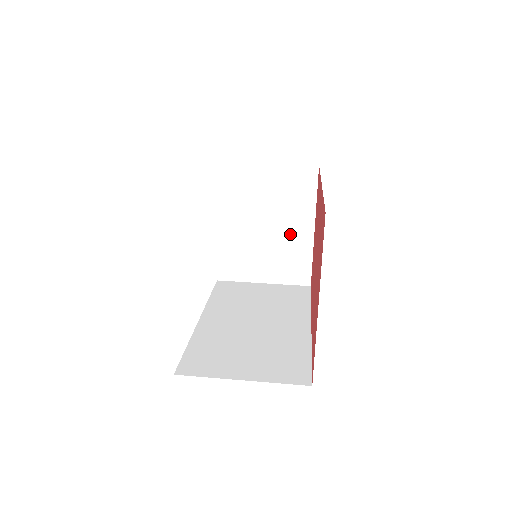
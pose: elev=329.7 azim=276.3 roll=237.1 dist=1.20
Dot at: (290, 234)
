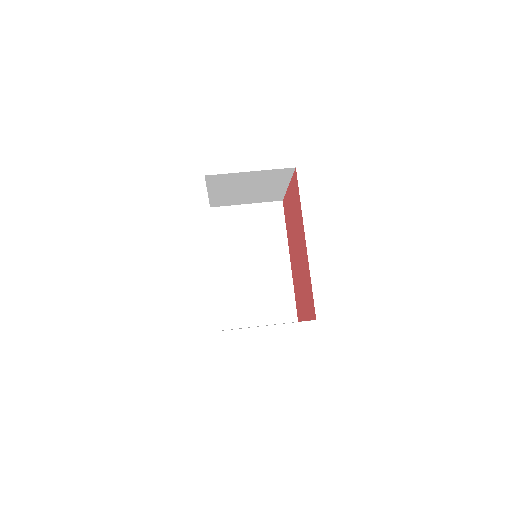
Dot at: (269, 189)
